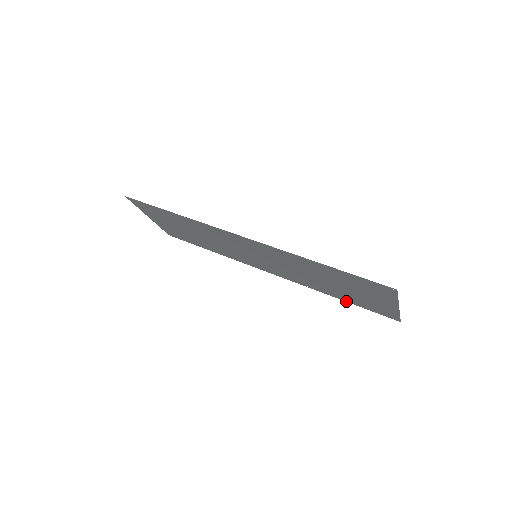
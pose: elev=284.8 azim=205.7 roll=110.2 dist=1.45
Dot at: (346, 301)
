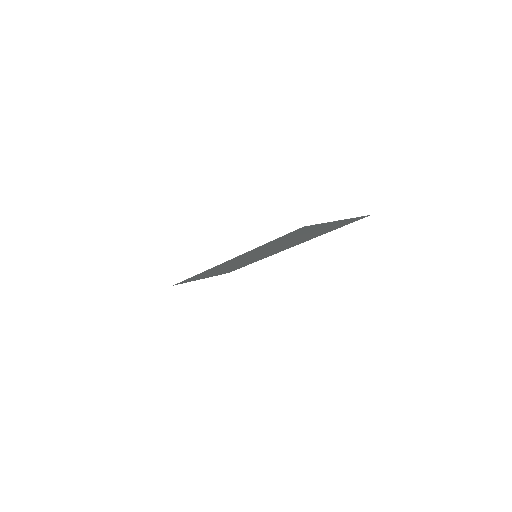
Dot at: occluded
